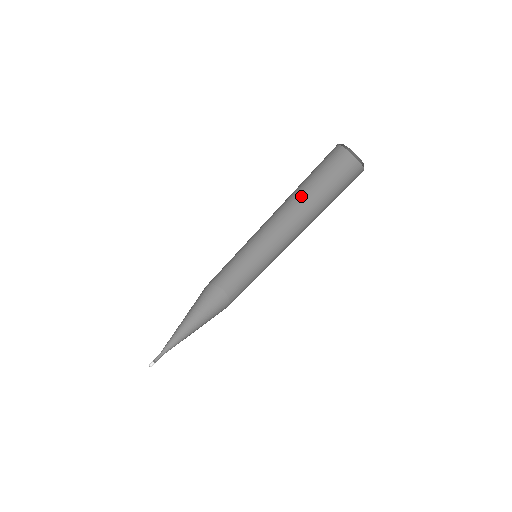
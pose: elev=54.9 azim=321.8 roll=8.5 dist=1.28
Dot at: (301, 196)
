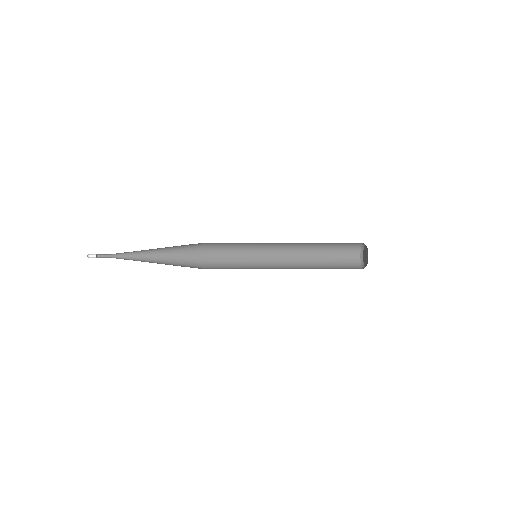
Dot at: (313, 256)
